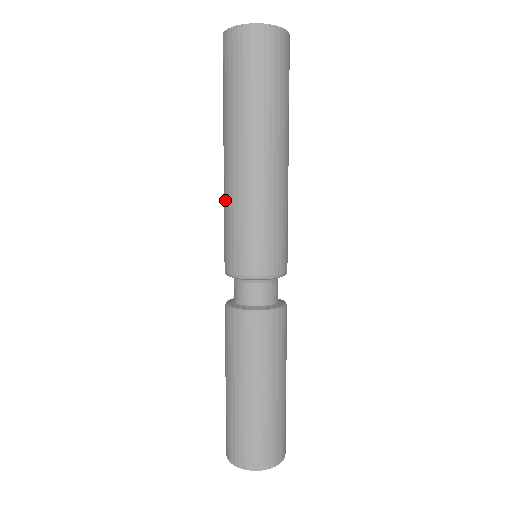
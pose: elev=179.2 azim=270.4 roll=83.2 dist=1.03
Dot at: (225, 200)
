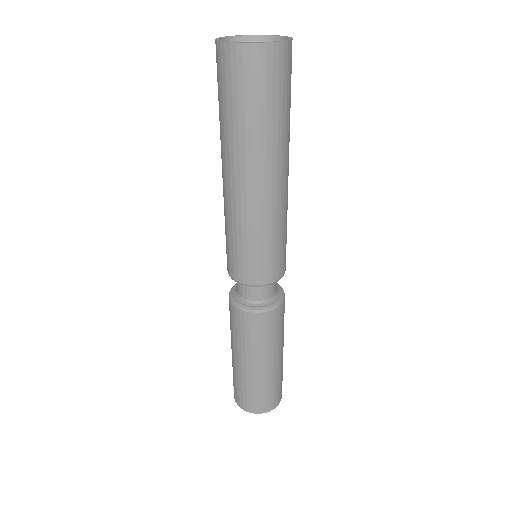
Dot at: (233, 219)
